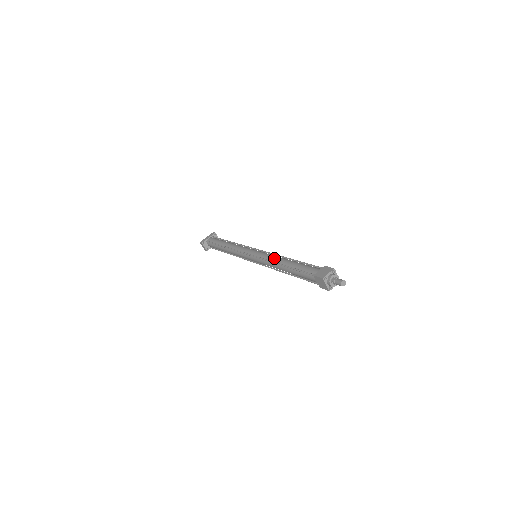
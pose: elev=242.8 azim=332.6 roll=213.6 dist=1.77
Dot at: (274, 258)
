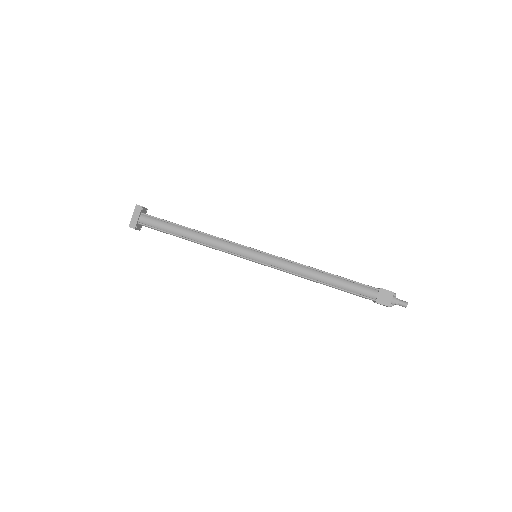
Dot at: (300, 271)
